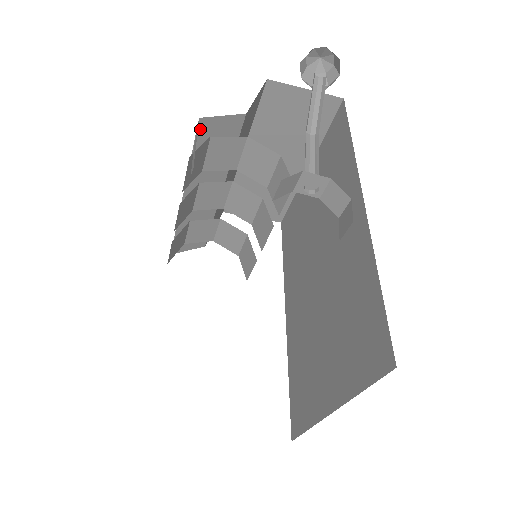
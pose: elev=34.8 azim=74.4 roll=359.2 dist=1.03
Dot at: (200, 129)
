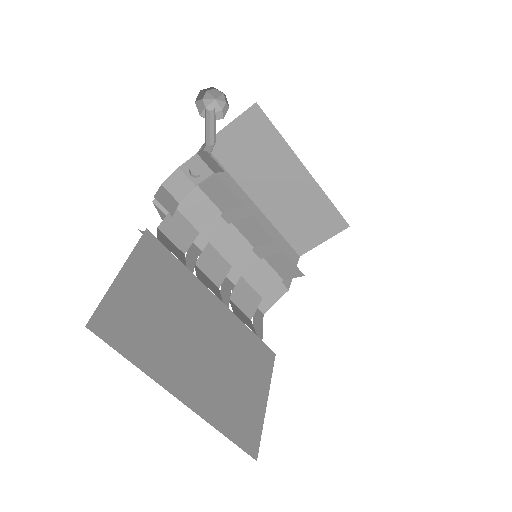
Dot at: (162, 207)
